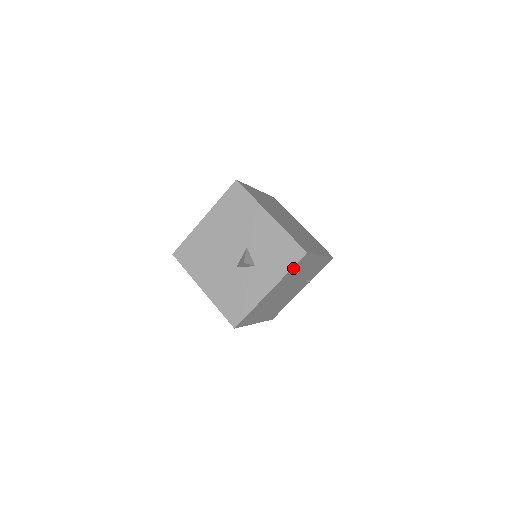
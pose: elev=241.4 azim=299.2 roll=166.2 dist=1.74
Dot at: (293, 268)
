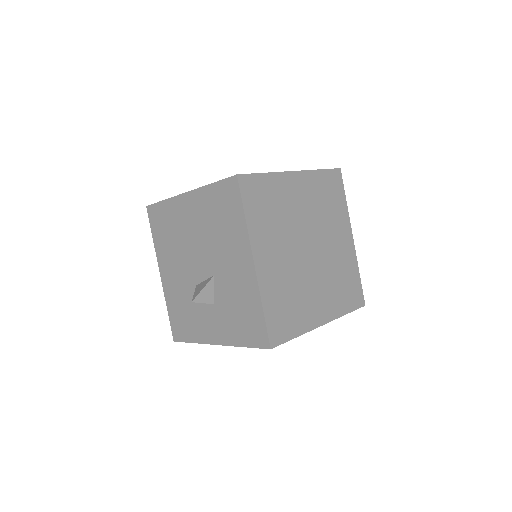
Dot at: occluded
